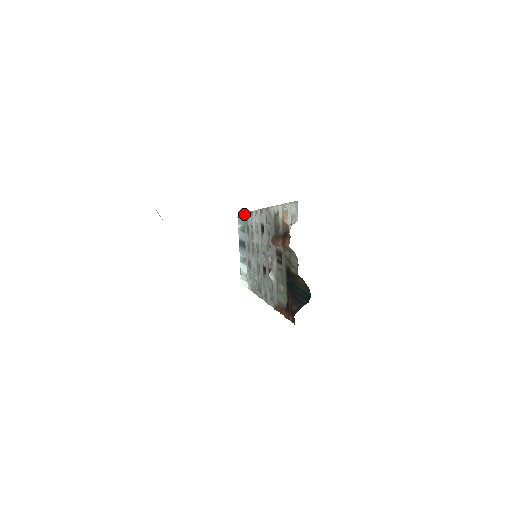
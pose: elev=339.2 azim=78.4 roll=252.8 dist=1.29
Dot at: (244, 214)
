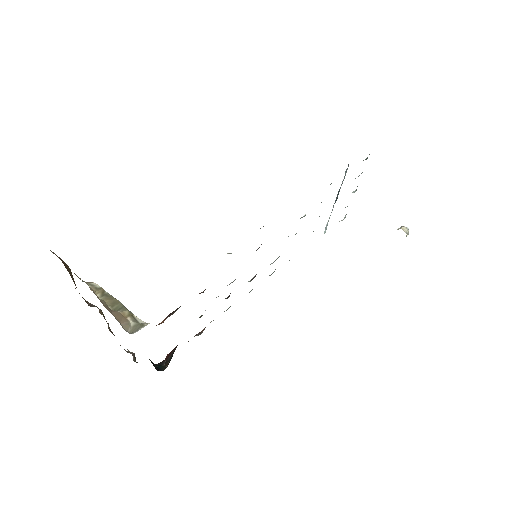
Dot at: occluded
